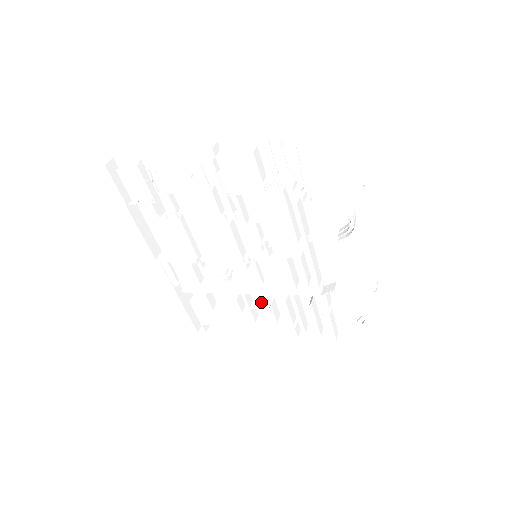
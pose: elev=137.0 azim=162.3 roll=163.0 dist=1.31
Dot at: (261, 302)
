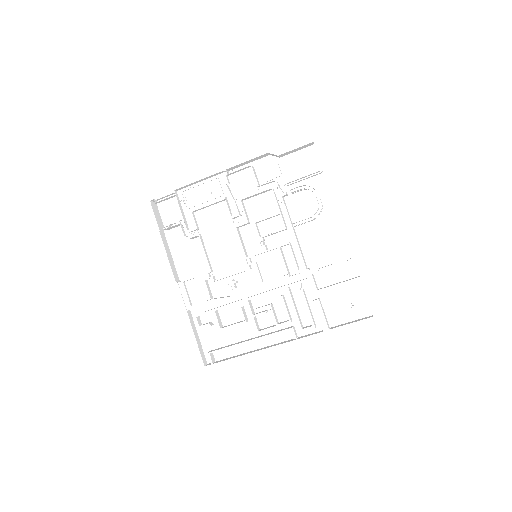
Dot at: (262, 306)
